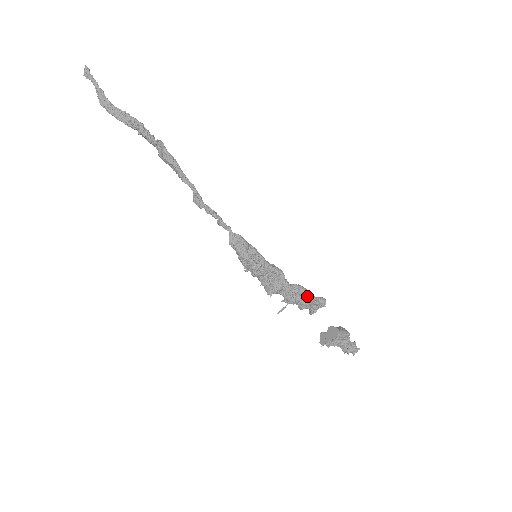
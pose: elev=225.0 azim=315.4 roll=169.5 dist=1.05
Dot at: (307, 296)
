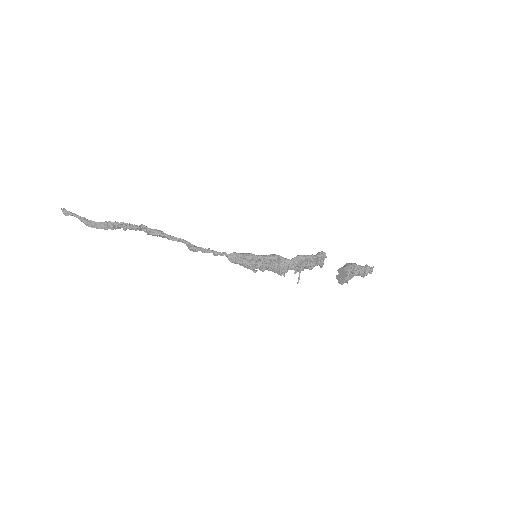
Dot at: (309, 259)
